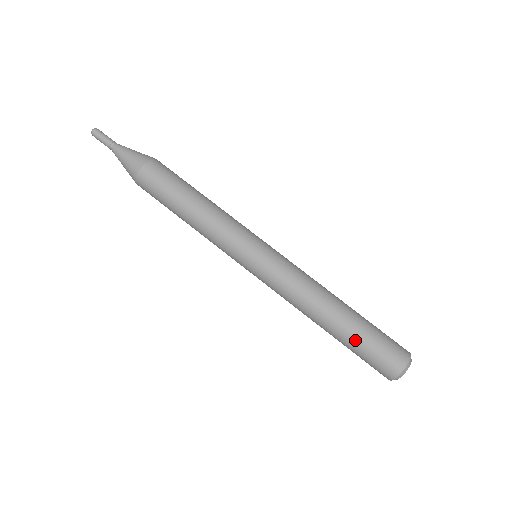
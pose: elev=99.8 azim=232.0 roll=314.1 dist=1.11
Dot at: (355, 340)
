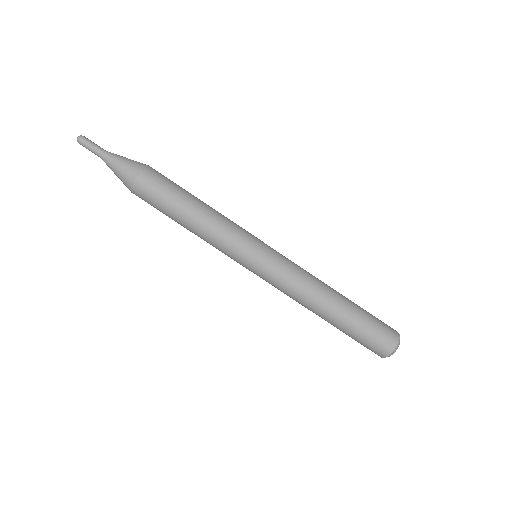
Dot at: (343, 332)
